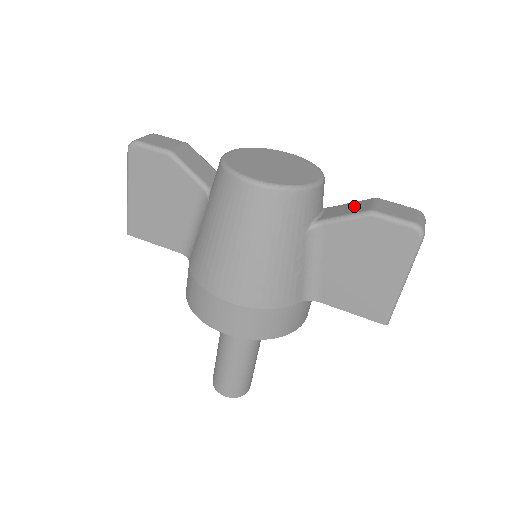
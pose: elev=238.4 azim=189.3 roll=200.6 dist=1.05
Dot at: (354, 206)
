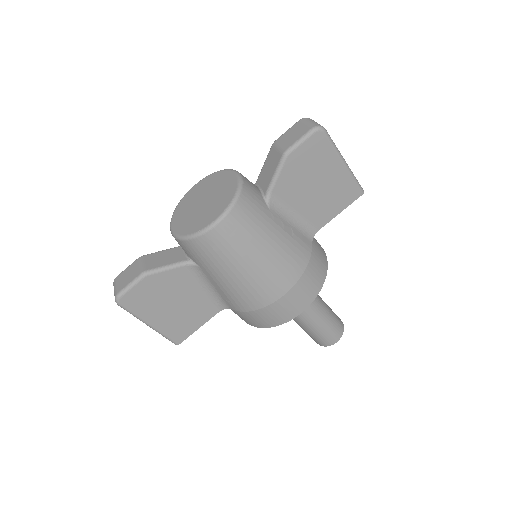
Dot at: (270, 162)
